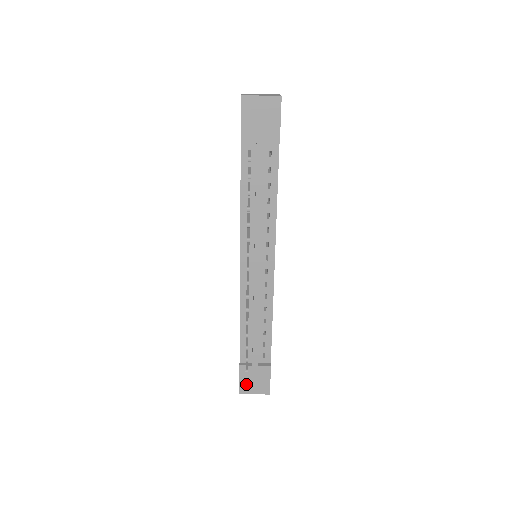
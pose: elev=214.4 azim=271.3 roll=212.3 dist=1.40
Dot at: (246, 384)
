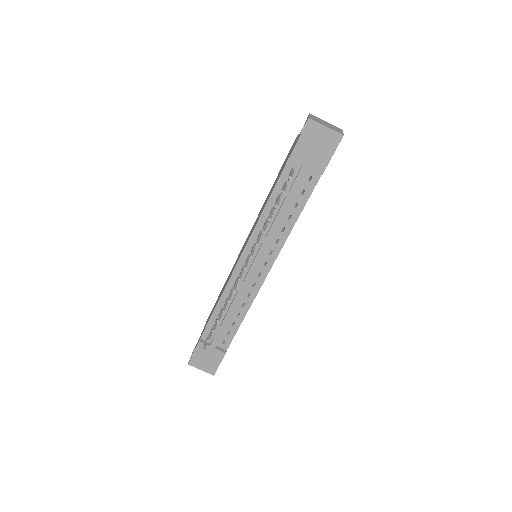
Dot at: (197, 359)
